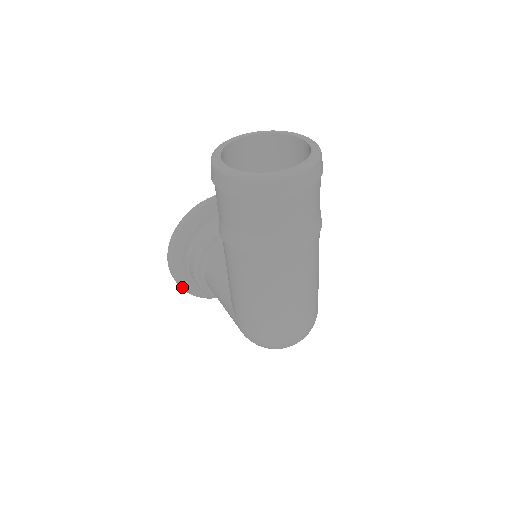
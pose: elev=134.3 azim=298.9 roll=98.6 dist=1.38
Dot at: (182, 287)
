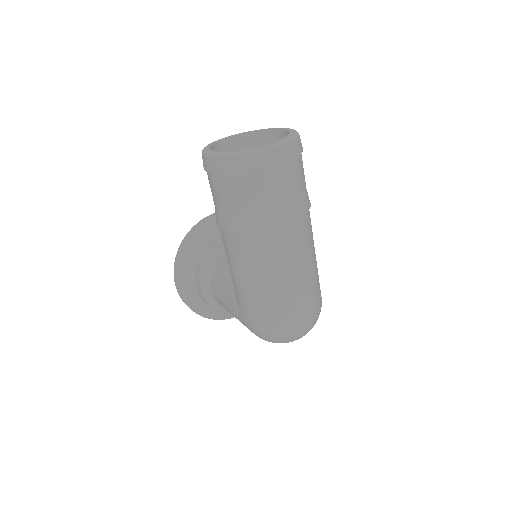
Dot at: (190, 307)
